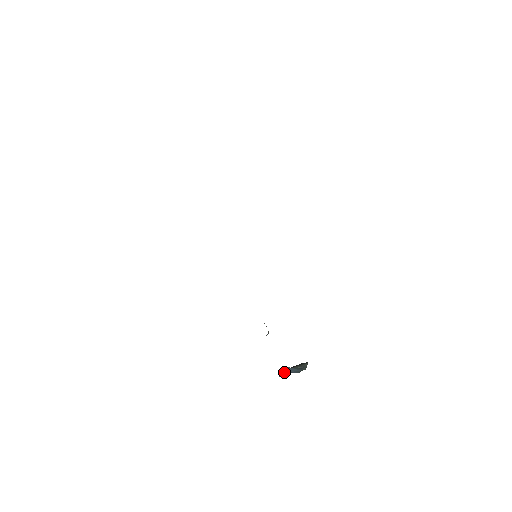
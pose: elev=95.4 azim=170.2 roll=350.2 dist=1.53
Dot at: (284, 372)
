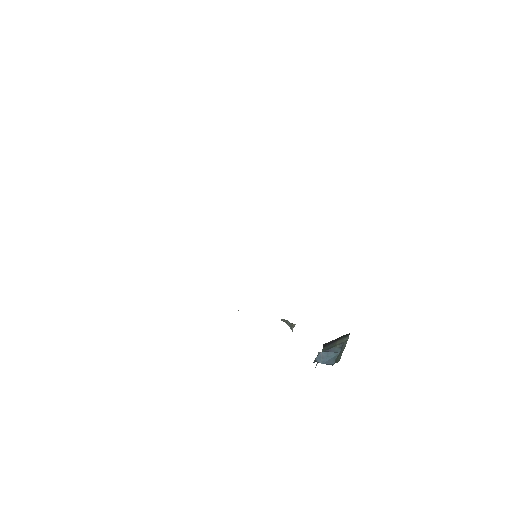
Dot at: occluded
